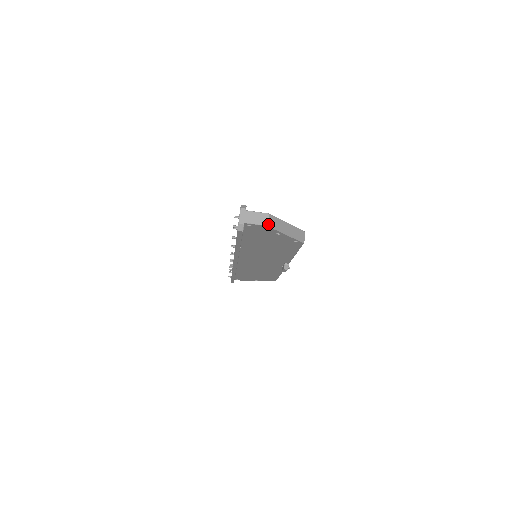
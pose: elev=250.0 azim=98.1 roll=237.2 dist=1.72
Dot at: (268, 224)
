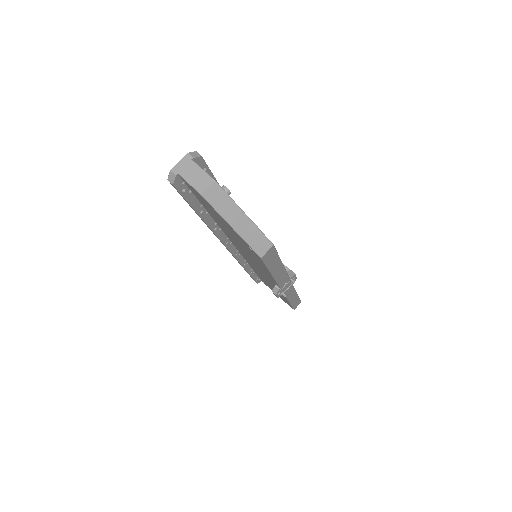
Dot at: (203, 192)
